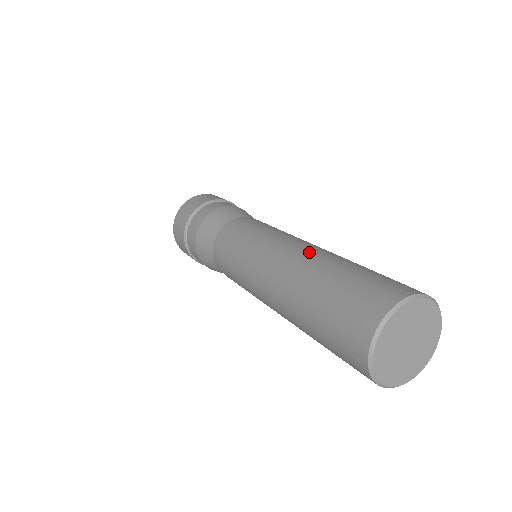
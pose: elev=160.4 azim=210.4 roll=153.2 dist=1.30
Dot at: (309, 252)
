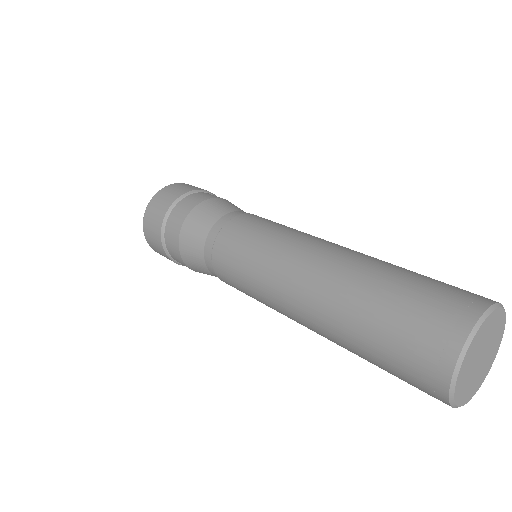
Dot at: (349, 251)
